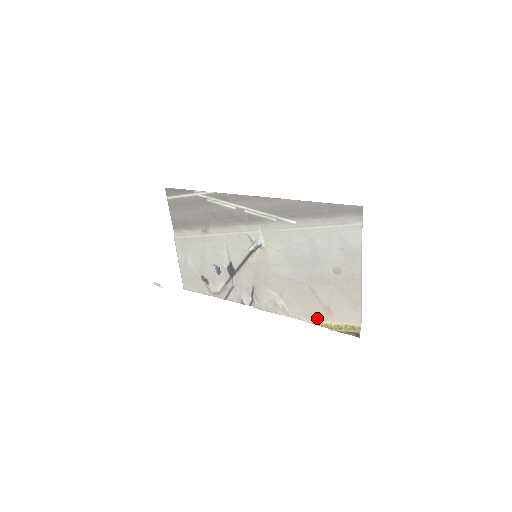
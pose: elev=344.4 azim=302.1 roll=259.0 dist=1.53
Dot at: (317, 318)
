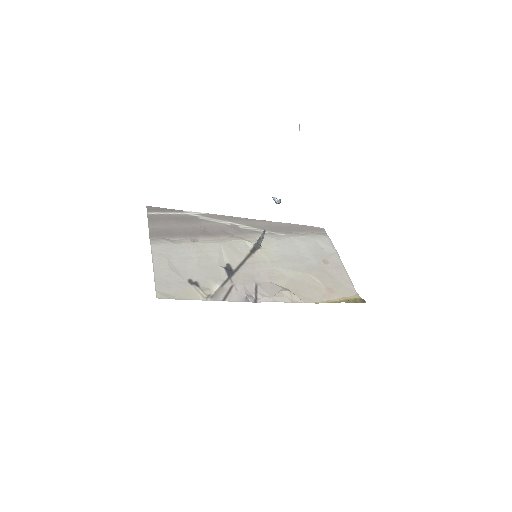
Dot at: (326, 299)
